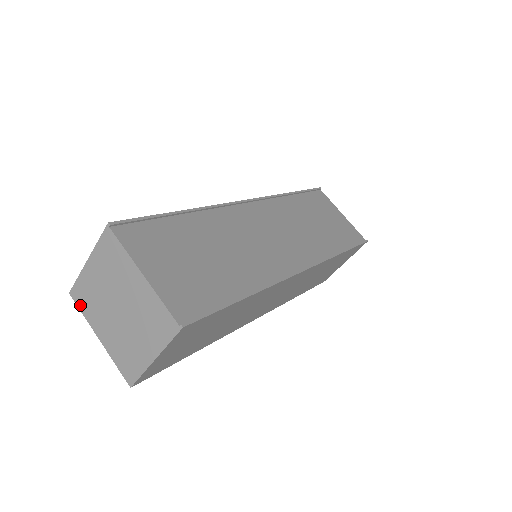
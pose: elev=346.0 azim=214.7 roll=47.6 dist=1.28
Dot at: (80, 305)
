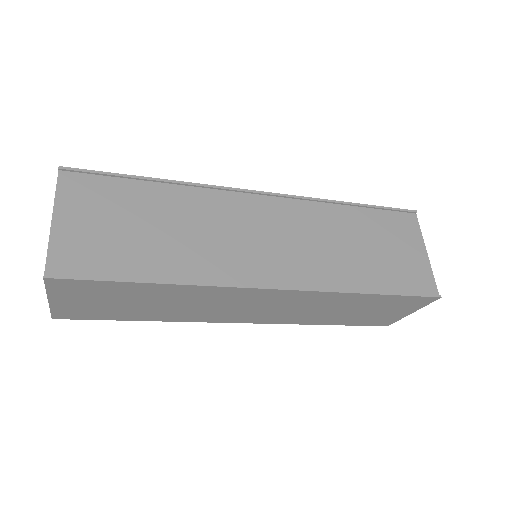
Dot at: occluded
